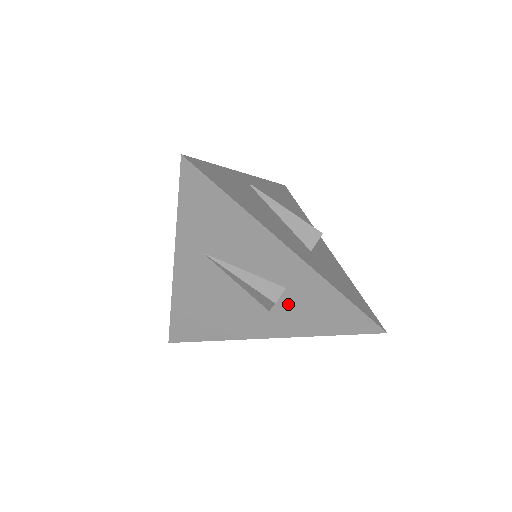
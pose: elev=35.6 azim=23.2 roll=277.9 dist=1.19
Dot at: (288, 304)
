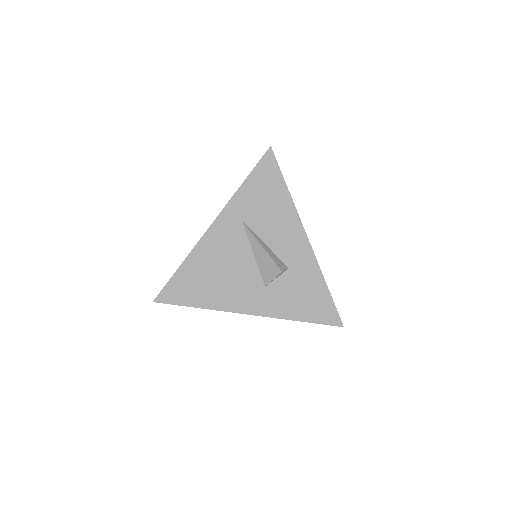
Dot at: (283, 283)
